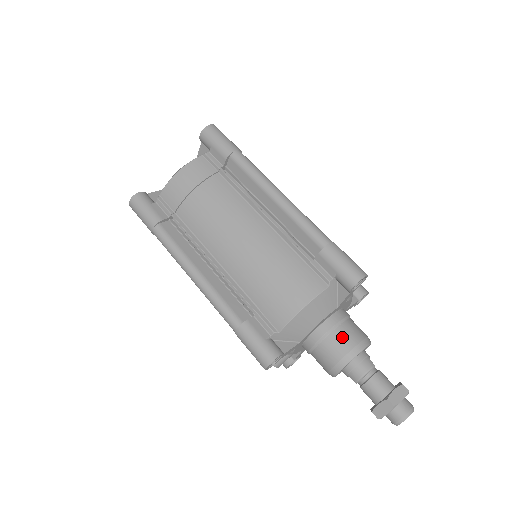
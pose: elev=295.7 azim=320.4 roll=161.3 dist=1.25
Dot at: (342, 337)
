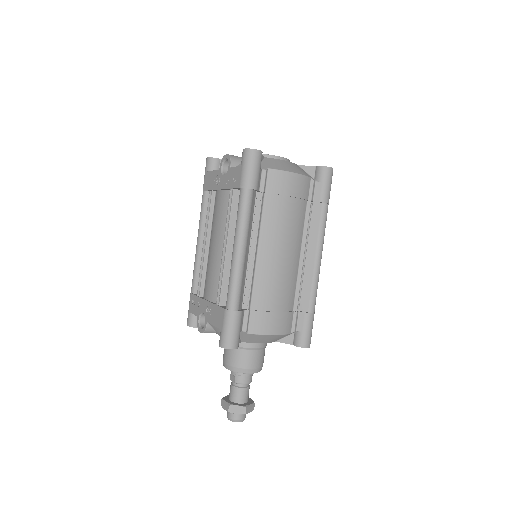
Dot at: (259, 357)
